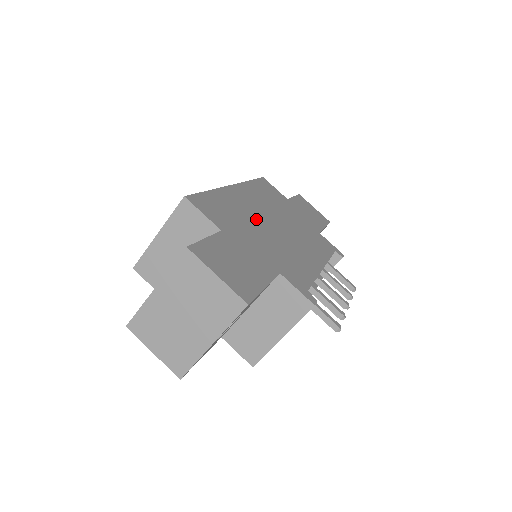
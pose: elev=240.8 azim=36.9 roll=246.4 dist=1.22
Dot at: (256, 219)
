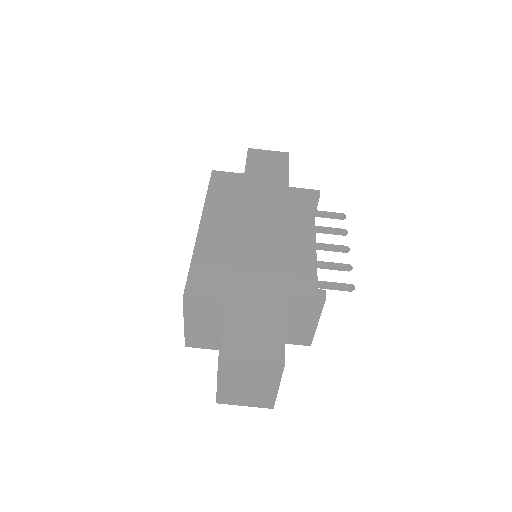
Dot at: (238, 247)
